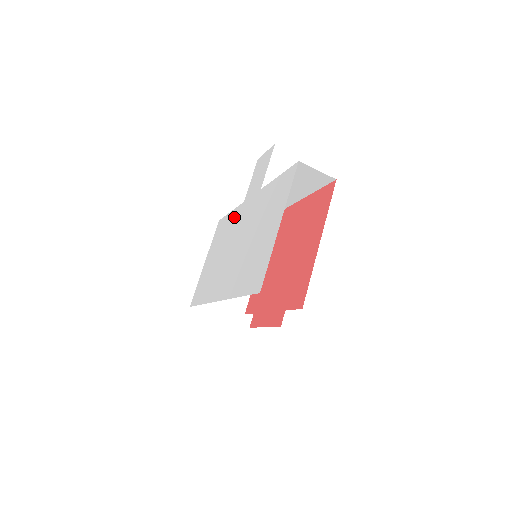
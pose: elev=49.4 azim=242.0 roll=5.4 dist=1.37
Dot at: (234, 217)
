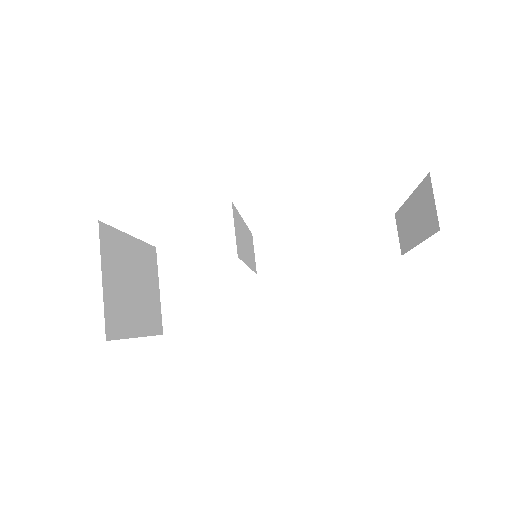
Dot at: occluded
